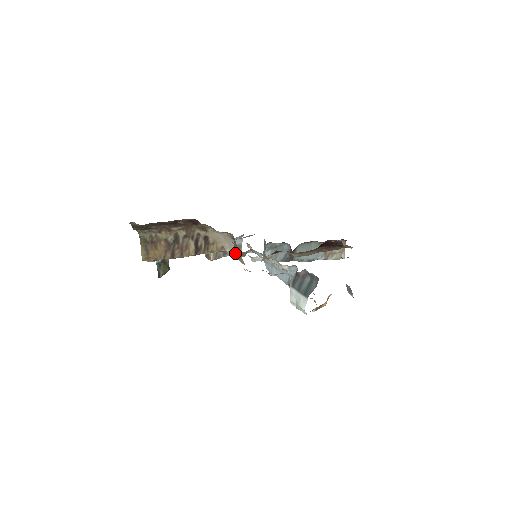
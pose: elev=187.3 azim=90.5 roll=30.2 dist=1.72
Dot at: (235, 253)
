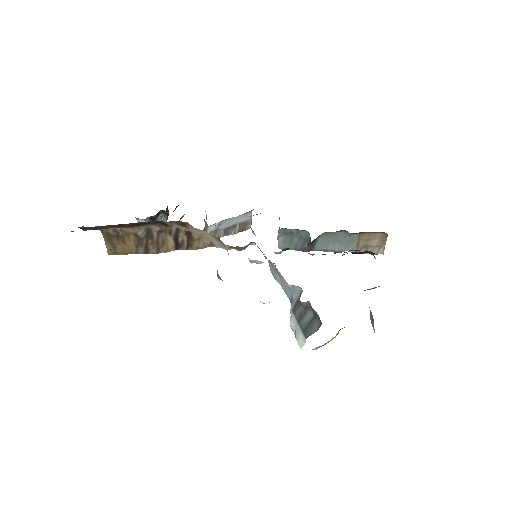
Dot at: (231, 247)
